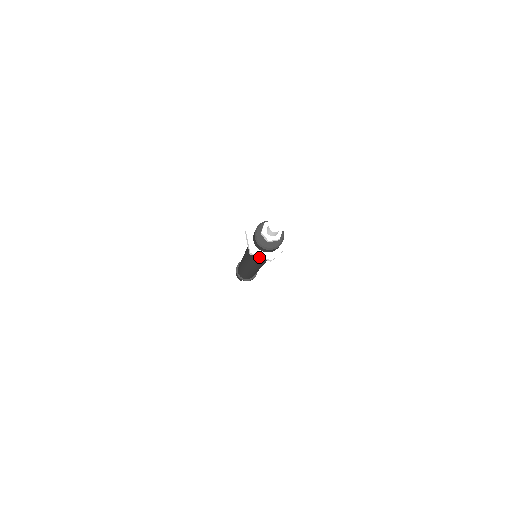
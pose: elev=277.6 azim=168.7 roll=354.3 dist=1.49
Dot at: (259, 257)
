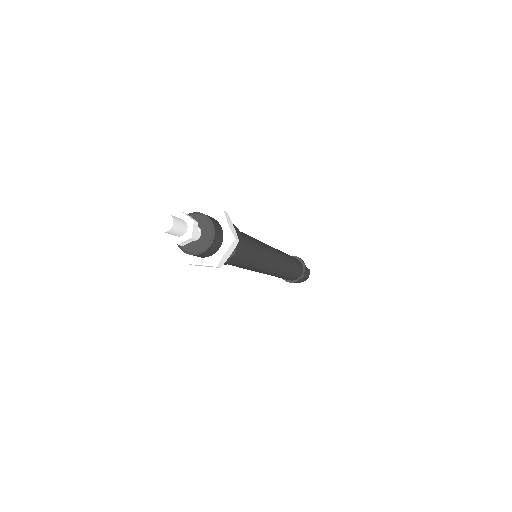
Dot at: occluded
